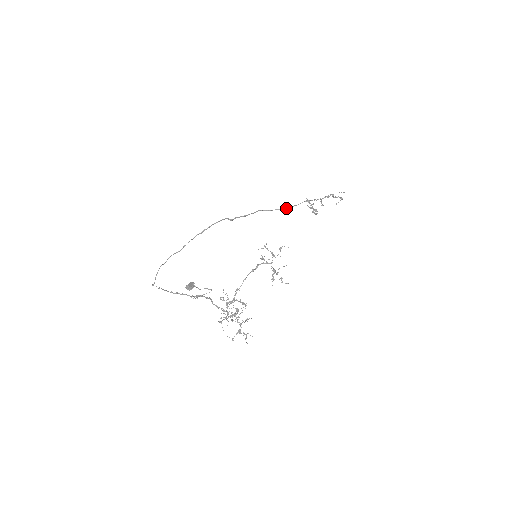
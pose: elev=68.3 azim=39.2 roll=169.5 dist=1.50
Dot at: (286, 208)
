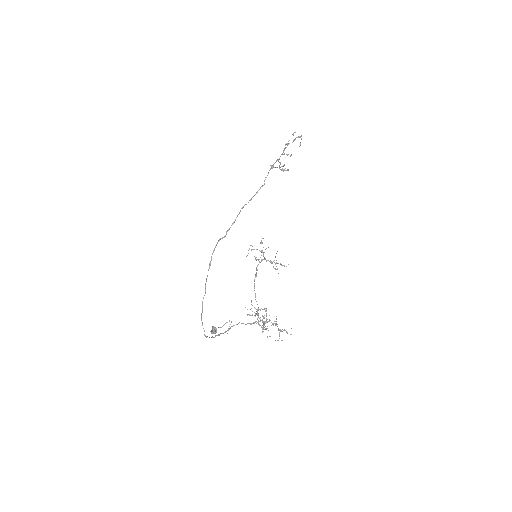
Dot at: (260, 188)
